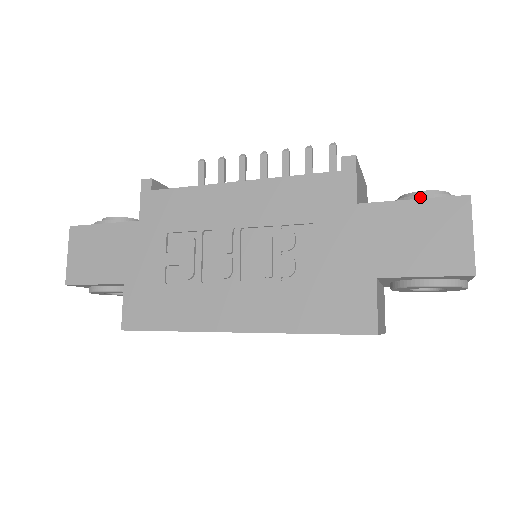
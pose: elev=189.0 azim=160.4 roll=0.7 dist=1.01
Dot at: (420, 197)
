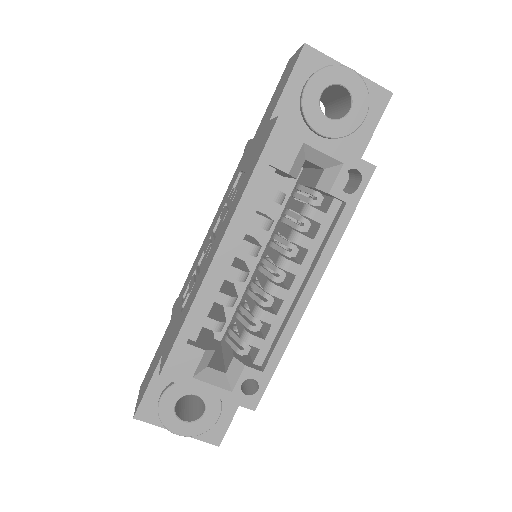
Dot at: occluded
